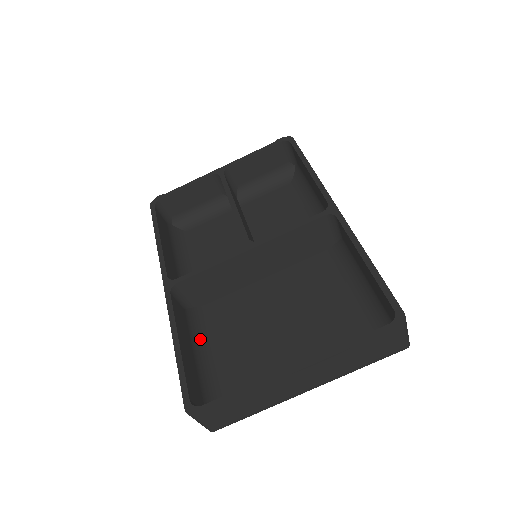
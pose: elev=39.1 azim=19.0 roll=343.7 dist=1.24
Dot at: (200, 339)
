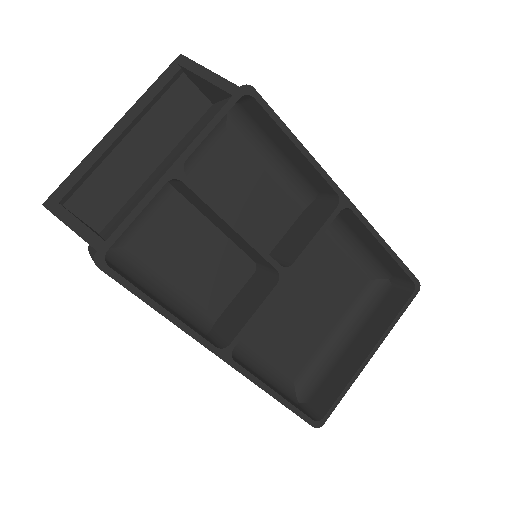
Dot at: (244, 358)
